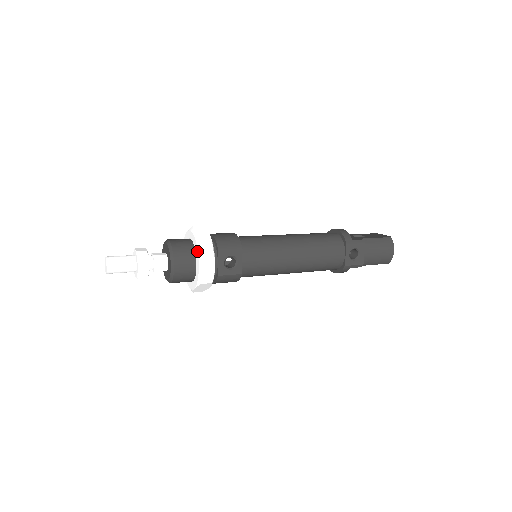
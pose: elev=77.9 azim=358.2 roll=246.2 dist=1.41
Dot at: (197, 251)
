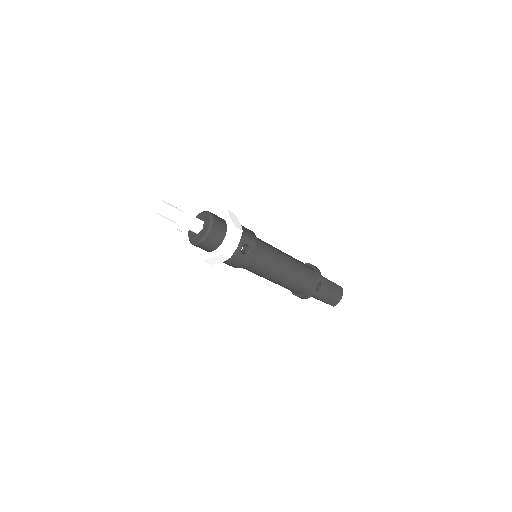
Dot at: (231, 228)
